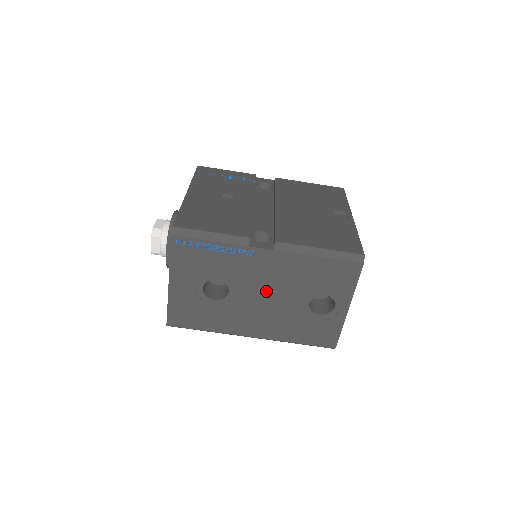
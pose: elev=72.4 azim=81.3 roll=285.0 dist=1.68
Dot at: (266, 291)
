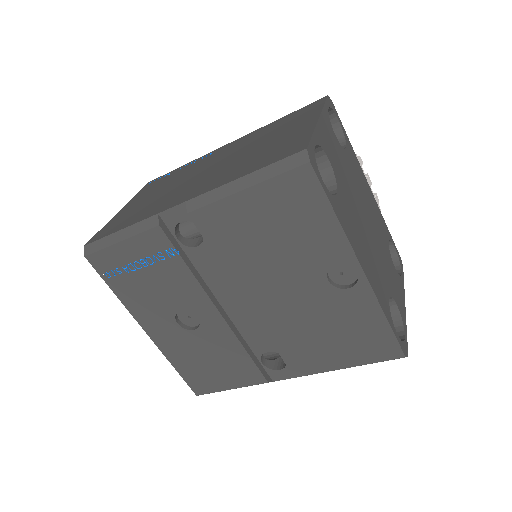
Dot at: occluded
